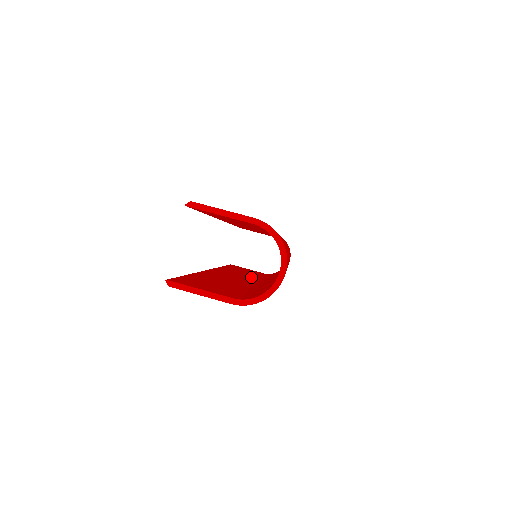
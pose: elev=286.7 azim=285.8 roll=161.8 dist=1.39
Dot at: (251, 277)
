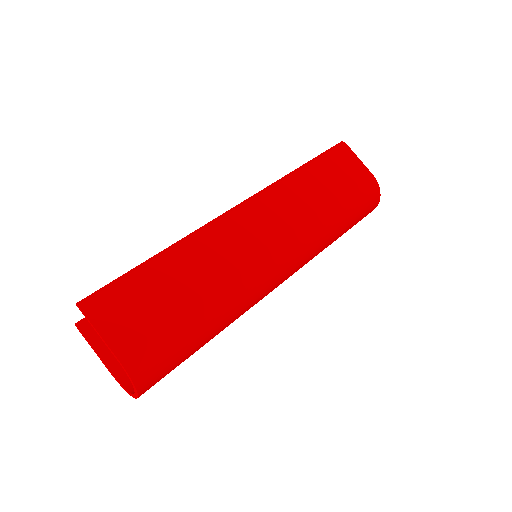
Dot at: occluded
